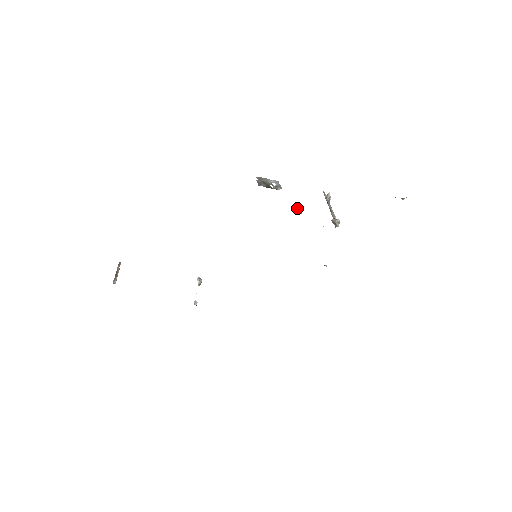
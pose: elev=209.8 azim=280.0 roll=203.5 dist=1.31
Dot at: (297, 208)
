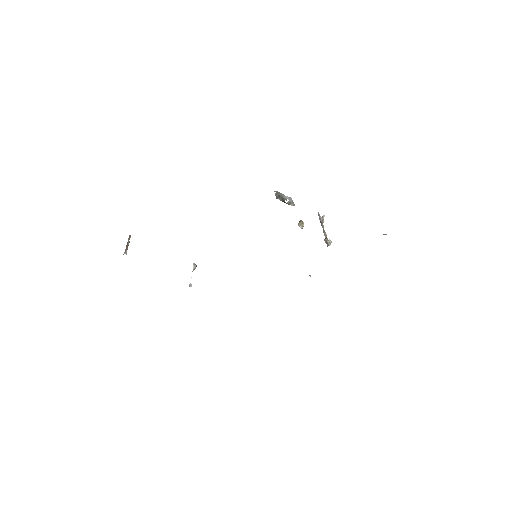
Dot at: (299, 223)
